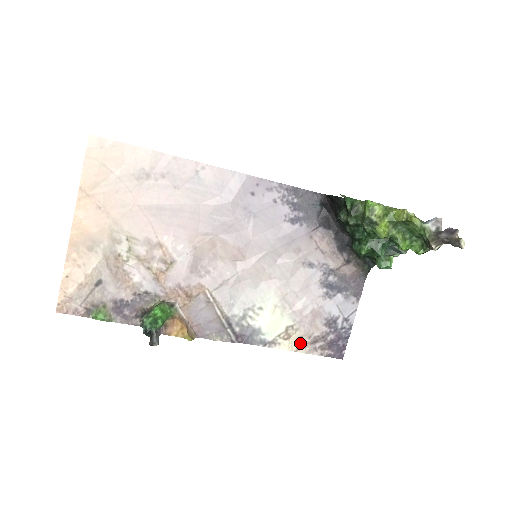
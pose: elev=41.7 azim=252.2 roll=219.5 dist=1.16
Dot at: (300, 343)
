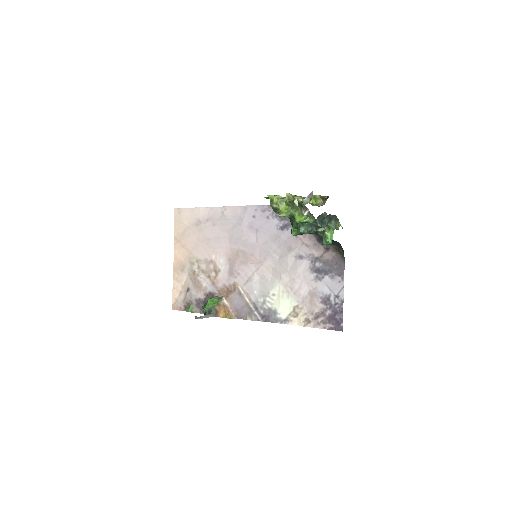
Dot at: (306, 319)
